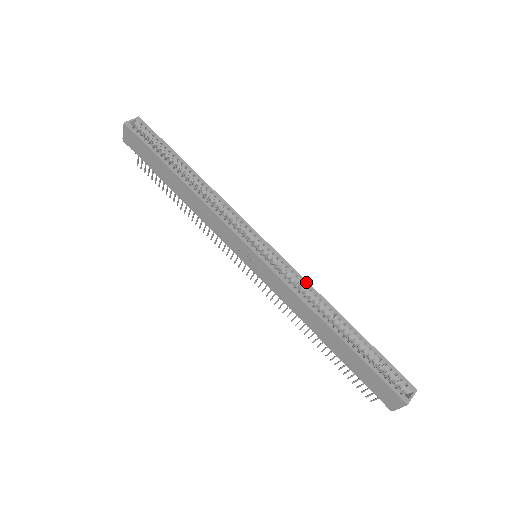
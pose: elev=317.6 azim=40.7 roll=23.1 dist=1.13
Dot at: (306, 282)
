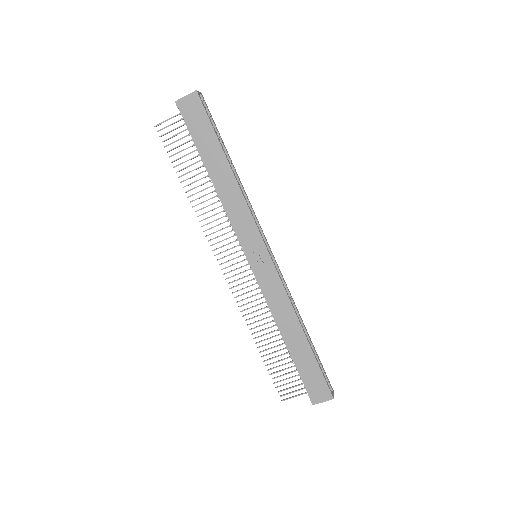
Dot at: occluded
